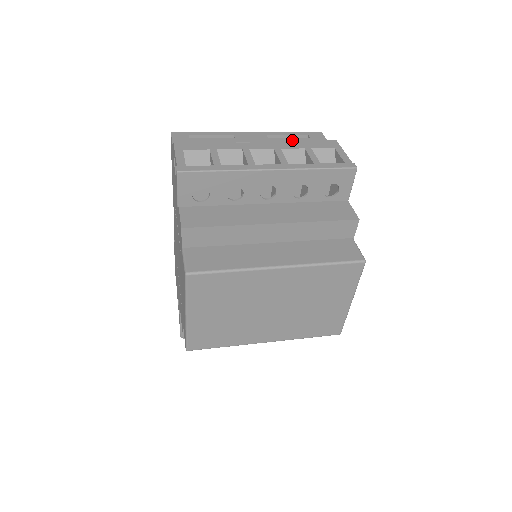
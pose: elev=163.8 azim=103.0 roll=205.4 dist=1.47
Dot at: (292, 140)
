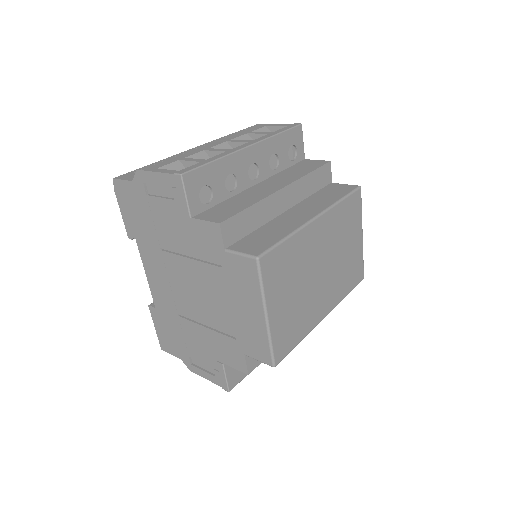
Dot at: (229, 135)
